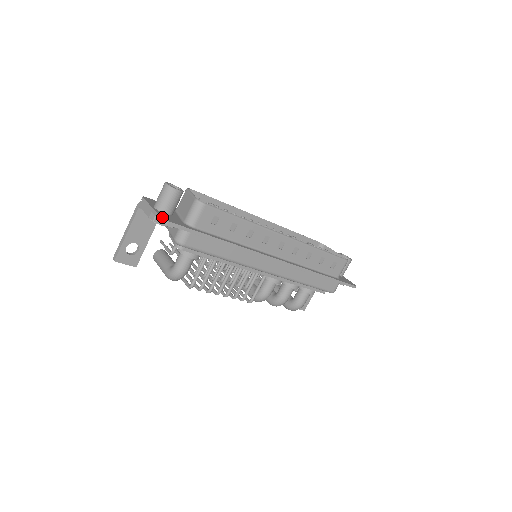
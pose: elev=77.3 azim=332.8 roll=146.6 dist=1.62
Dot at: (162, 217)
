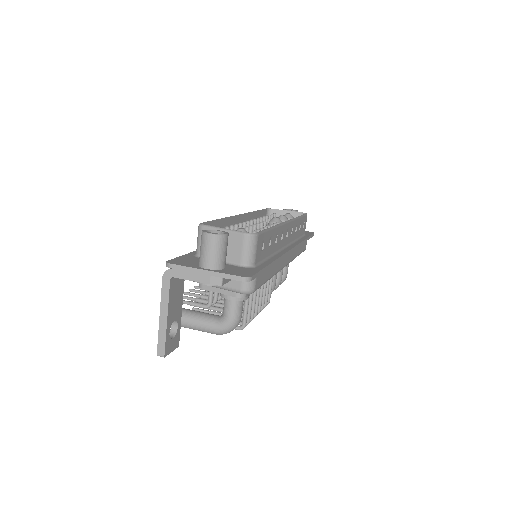
Dot at: (241, 276)
